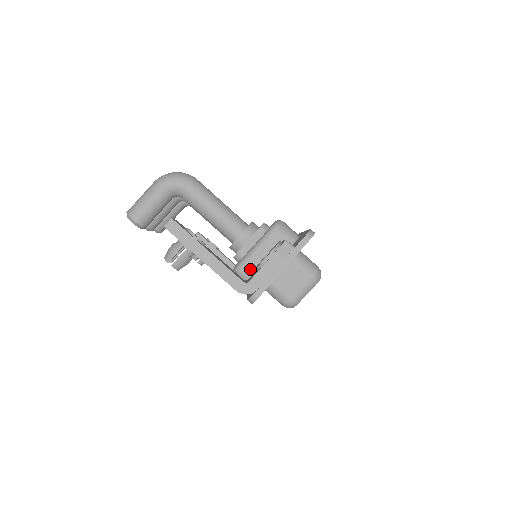
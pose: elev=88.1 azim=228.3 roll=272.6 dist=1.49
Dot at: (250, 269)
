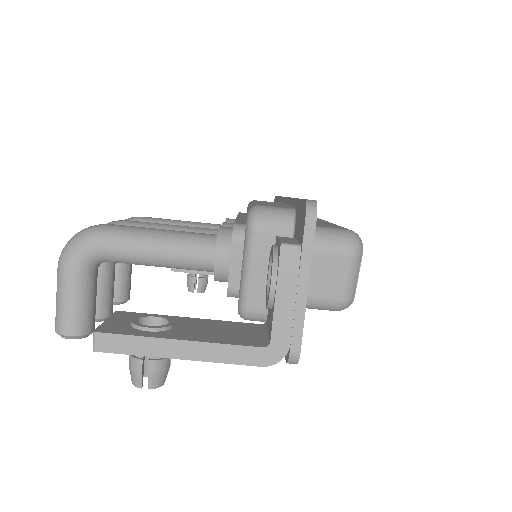
Dot at: (259, 302)
